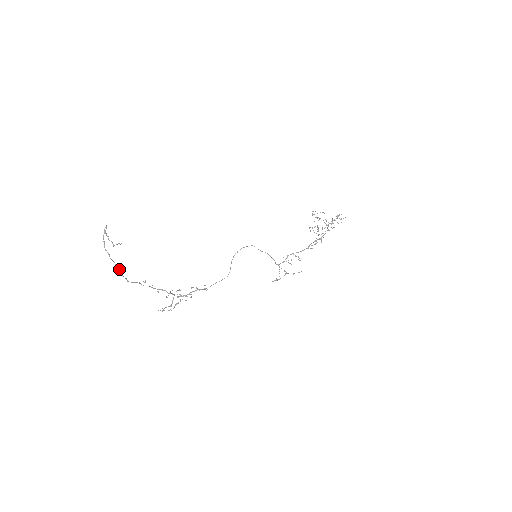
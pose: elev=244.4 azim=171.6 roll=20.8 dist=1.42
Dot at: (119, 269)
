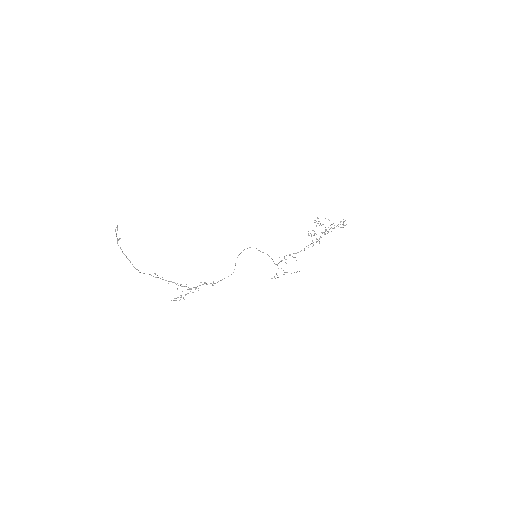
Dot at: (130, 261)
